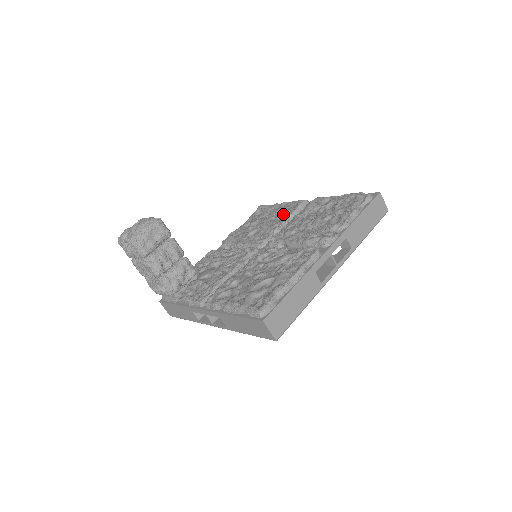
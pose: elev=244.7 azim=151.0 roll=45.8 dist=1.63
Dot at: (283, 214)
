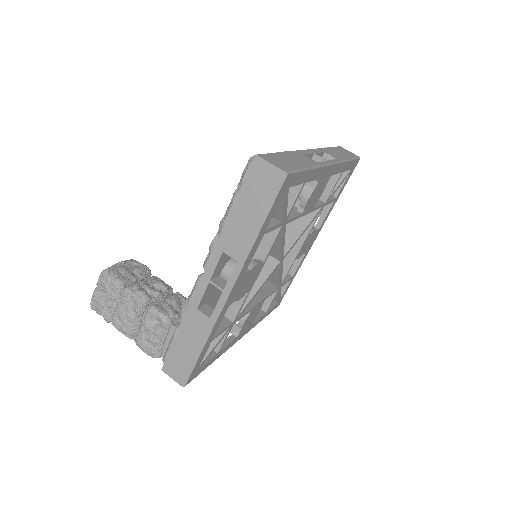
Dot at: occluded
